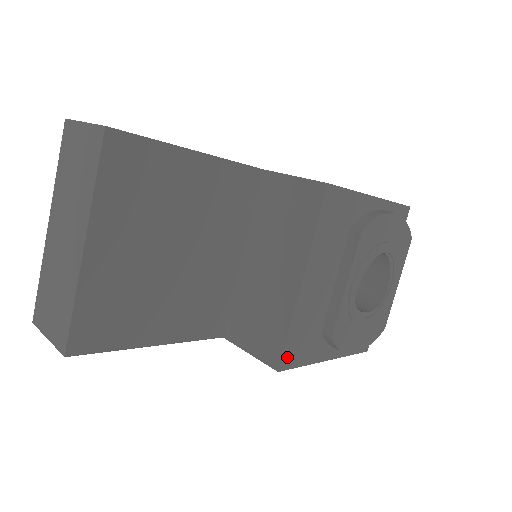
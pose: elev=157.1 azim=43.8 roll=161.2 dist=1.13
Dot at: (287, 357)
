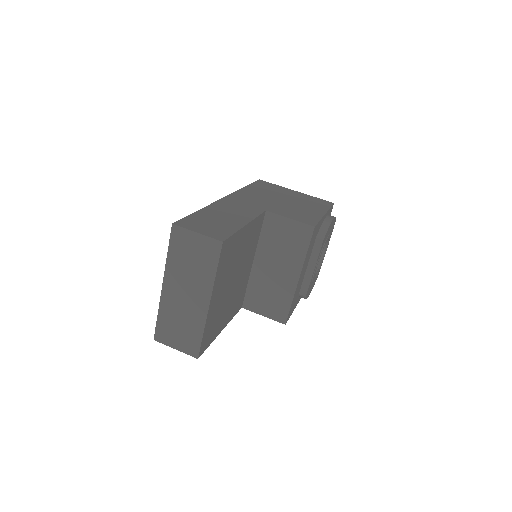
Dot at: occluded
